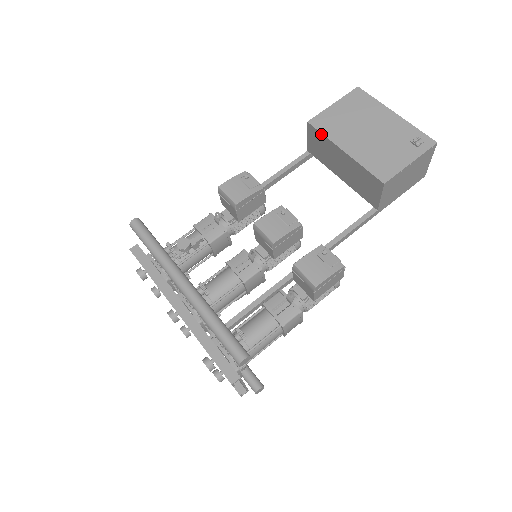
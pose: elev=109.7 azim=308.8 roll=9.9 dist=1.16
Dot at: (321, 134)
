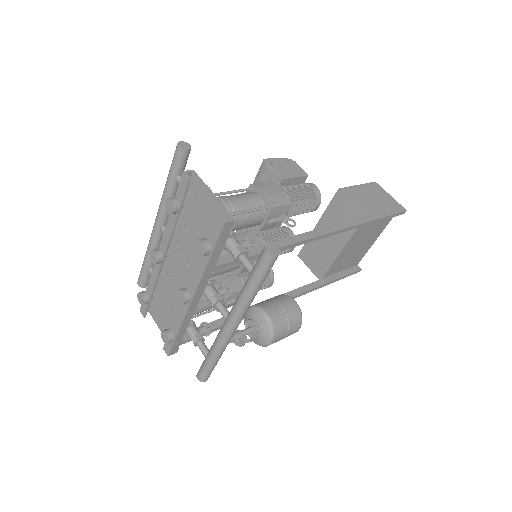
Dot at: (305, 244)
